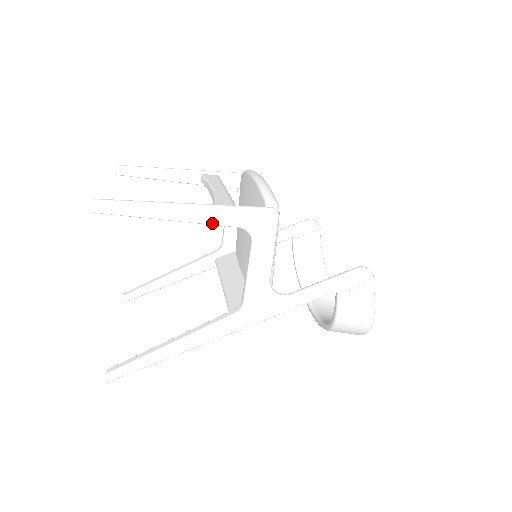
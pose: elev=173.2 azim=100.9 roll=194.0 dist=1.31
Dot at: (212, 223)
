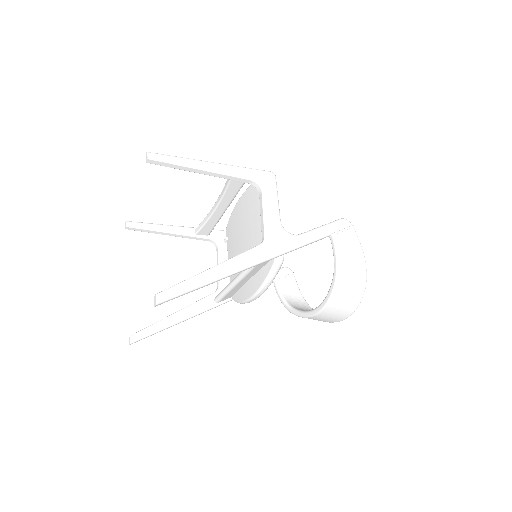
Dot at: (232, 174)
